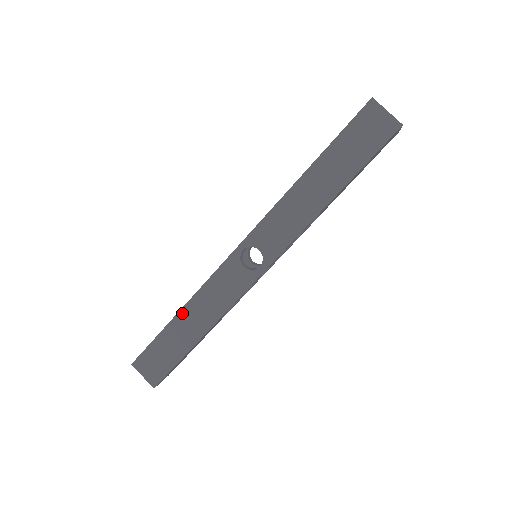
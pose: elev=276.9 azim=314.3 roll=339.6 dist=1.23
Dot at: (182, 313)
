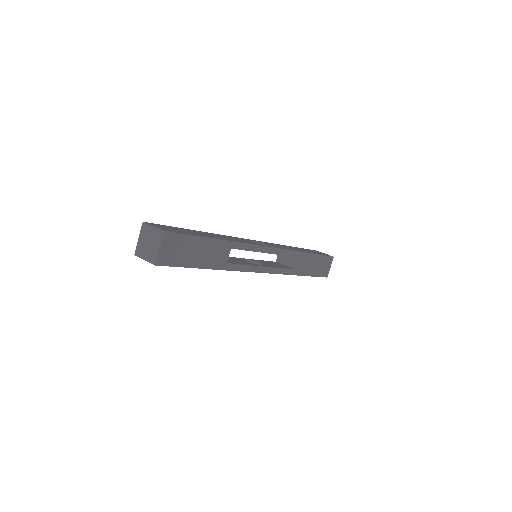
Dot at: (203, 232)
